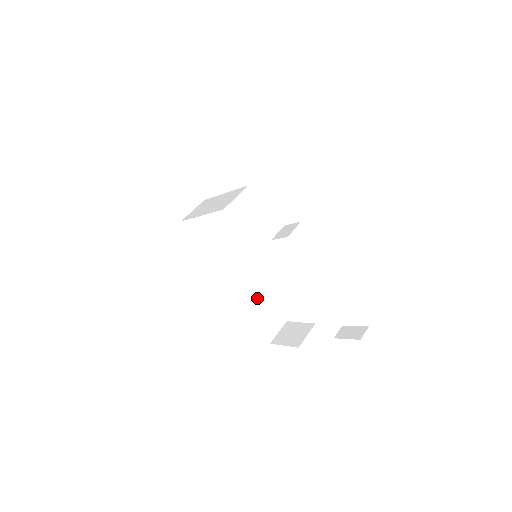
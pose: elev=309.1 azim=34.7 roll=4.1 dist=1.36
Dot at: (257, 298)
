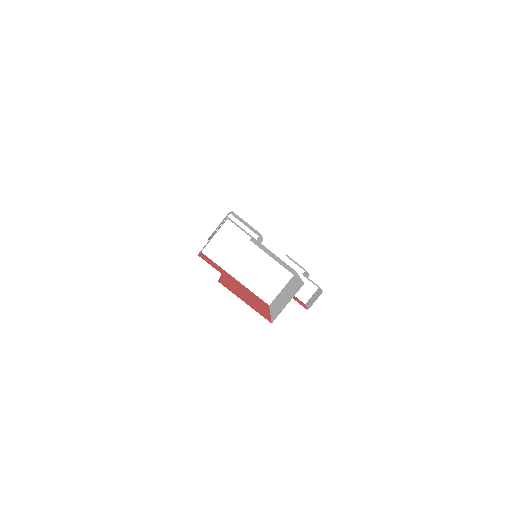
Dot at: occluded
